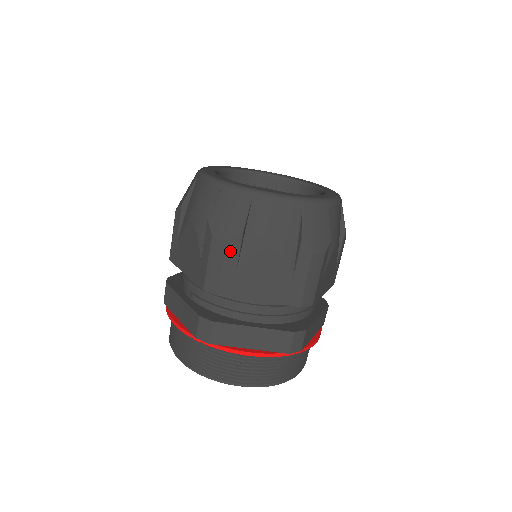
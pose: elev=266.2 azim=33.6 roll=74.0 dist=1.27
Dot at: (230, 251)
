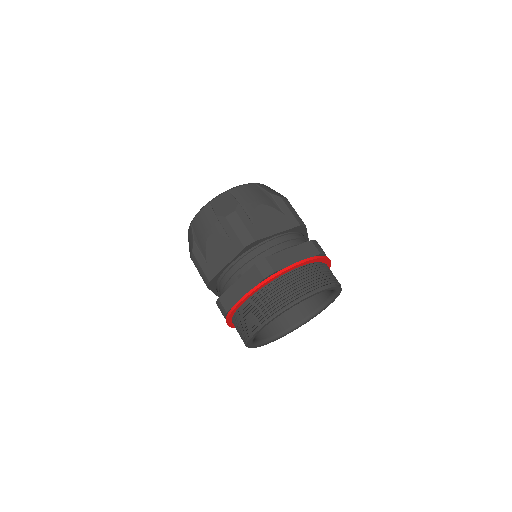
Dot at: (241, 215)
